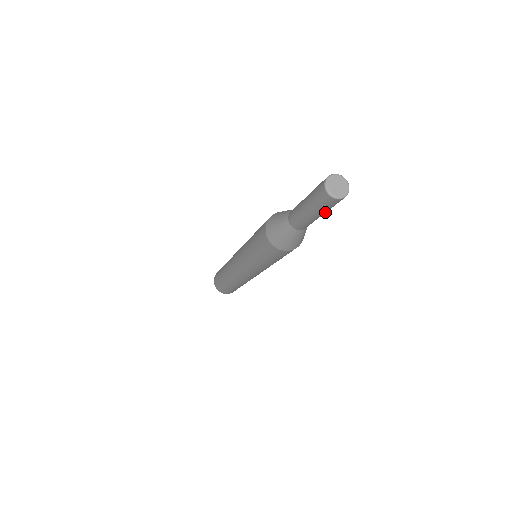
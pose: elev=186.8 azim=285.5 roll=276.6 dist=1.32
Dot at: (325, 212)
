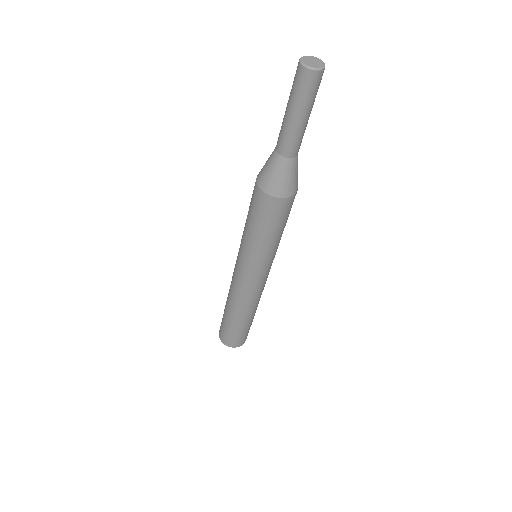
Dot at: (310, 108)
